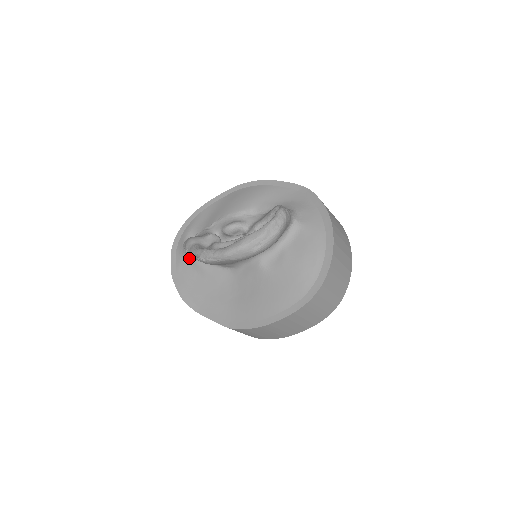
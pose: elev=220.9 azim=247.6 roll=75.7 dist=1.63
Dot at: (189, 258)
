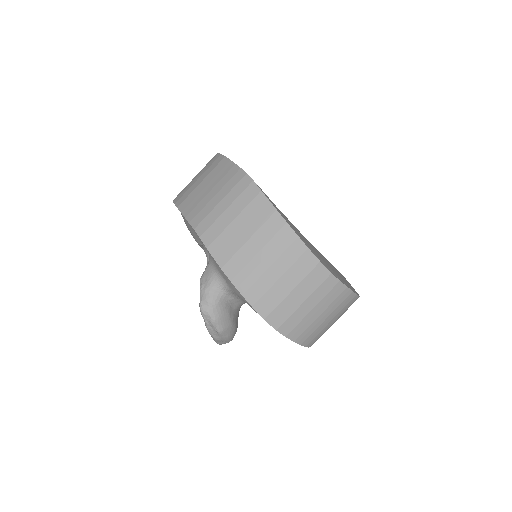
Dot at: occluded
